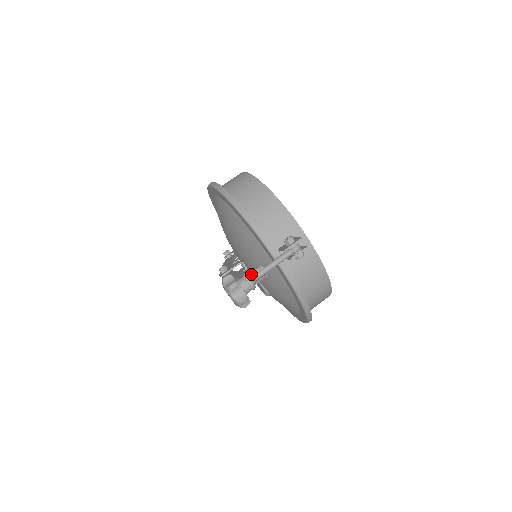
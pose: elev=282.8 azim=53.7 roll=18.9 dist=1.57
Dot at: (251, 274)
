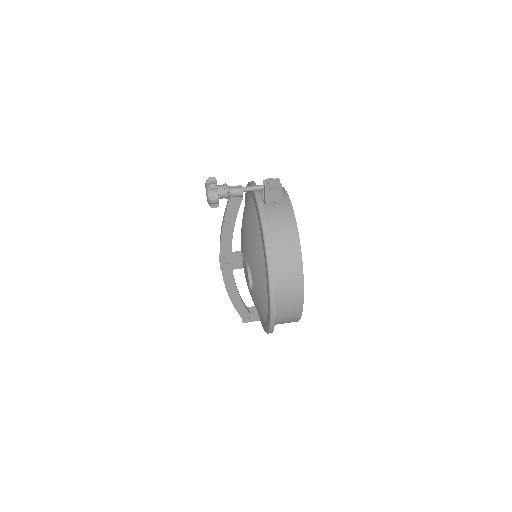
Dot at: (230, 186)
